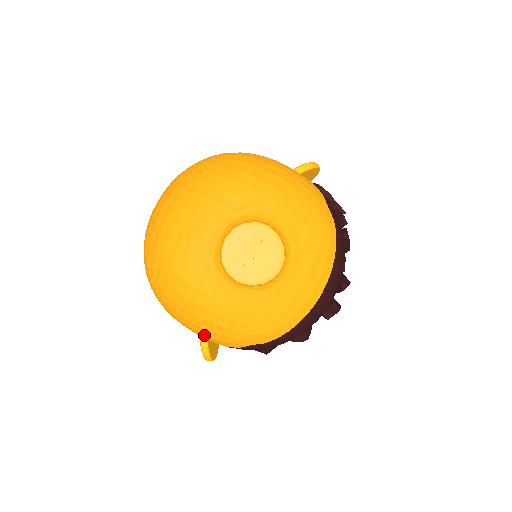
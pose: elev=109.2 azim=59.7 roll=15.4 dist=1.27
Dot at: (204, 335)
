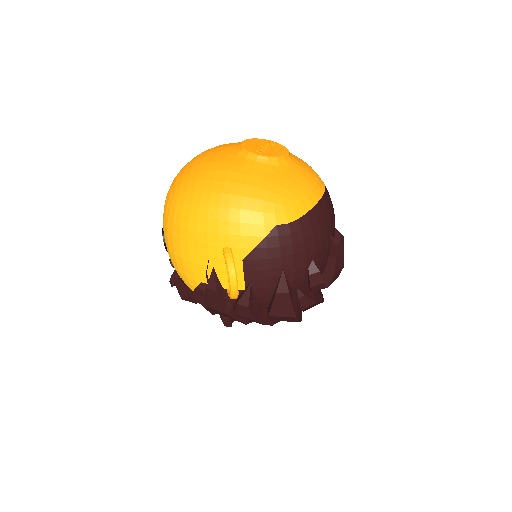
Dot at: (231, 224)
